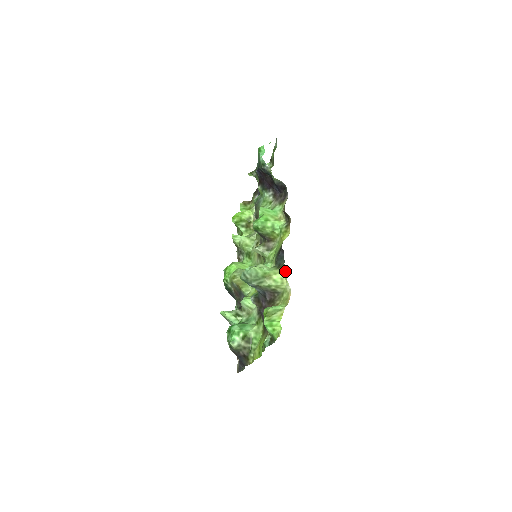
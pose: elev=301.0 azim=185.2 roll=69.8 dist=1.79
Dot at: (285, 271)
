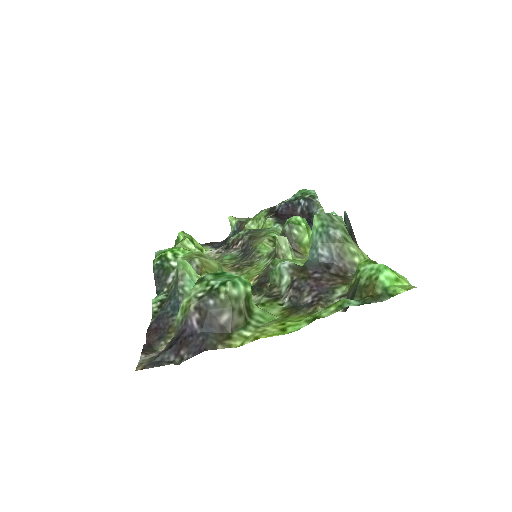
Dot at: occluded
